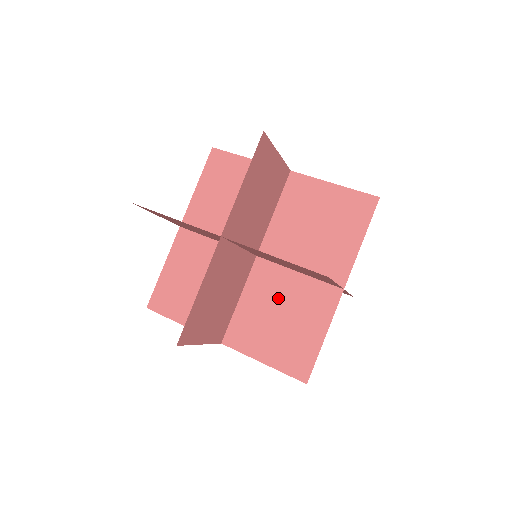
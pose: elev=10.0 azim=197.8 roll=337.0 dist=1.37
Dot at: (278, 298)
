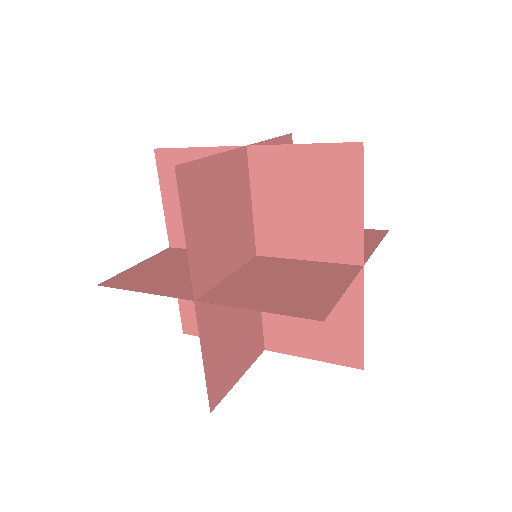
Dot at: occluded
